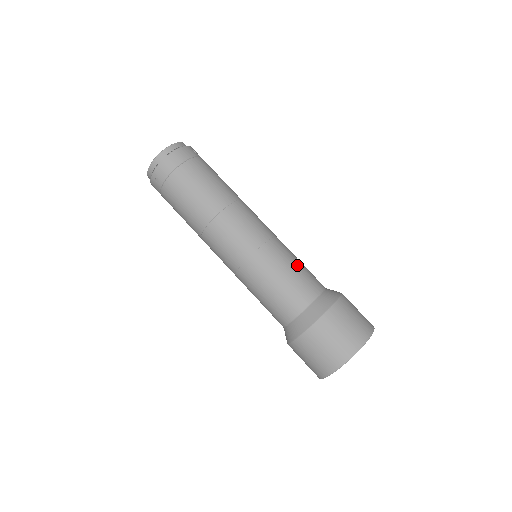
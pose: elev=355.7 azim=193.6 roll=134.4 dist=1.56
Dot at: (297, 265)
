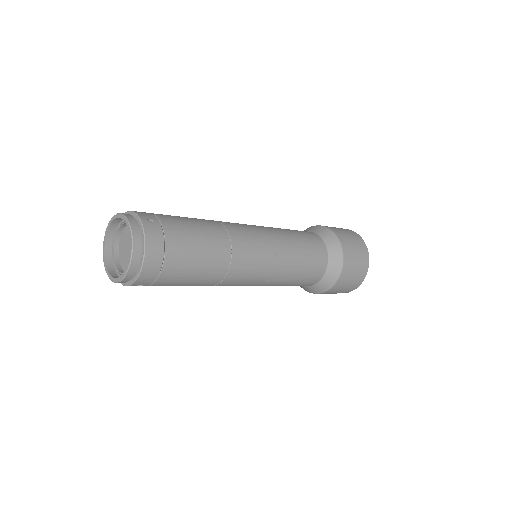
Dot at: (302, 246)
